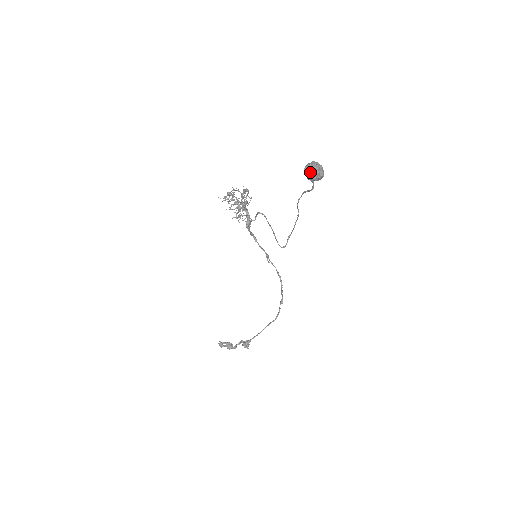
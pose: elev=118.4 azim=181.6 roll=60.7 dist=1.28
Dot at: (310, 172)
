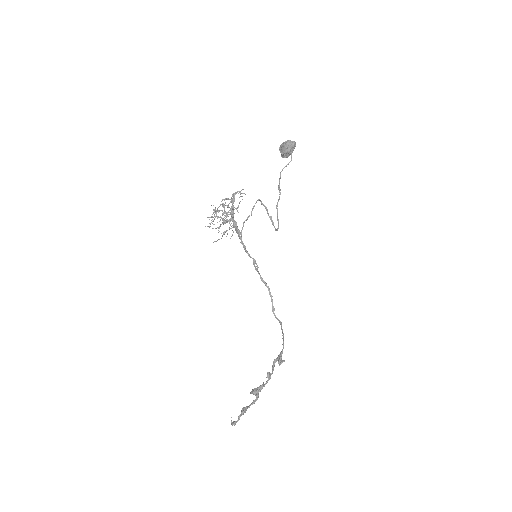
Dot at: (292, 143)
